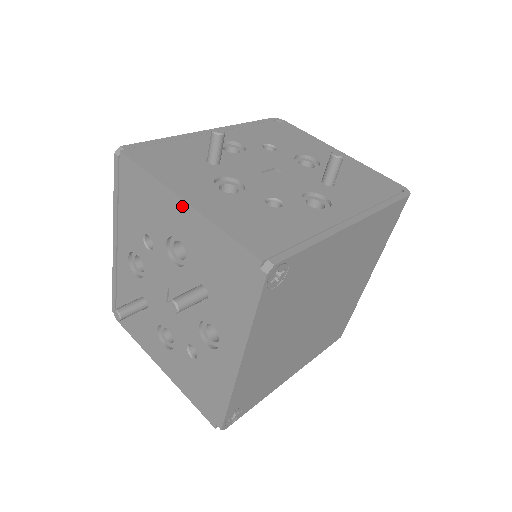
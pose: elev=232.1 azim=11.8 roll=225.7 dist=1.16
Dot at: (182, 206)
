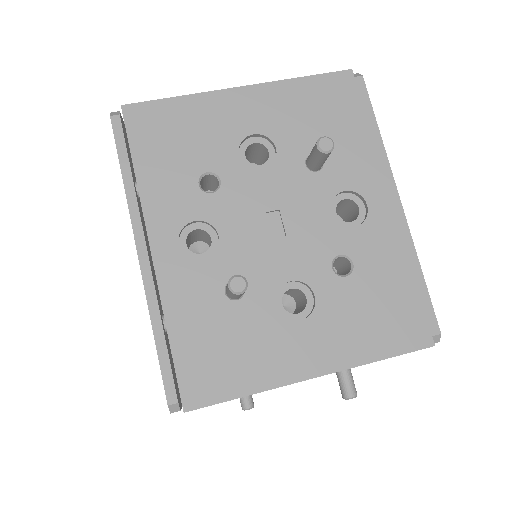
Dot at: (244, 93)
